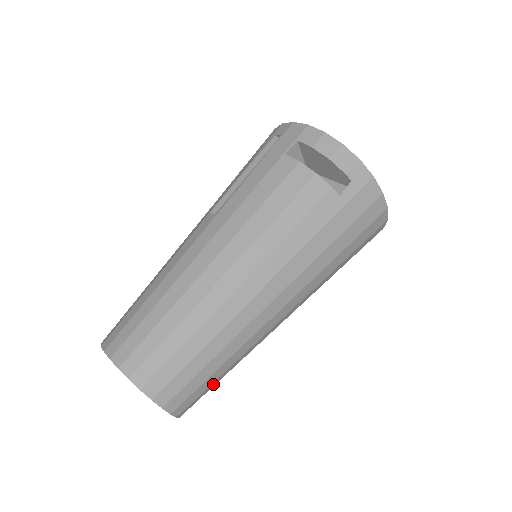
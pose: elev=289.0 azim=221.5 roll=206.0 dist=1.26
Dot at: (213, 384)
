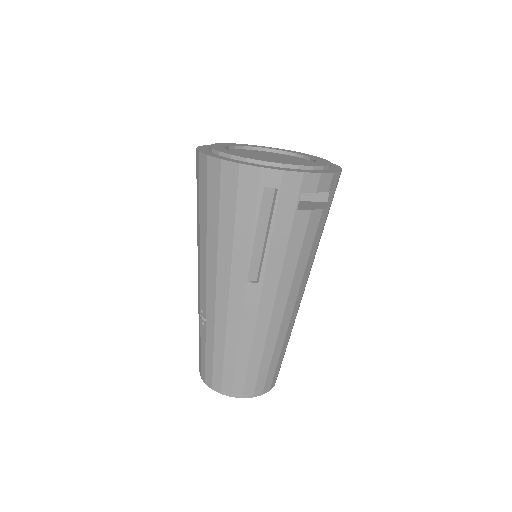
Dot at: occluded
